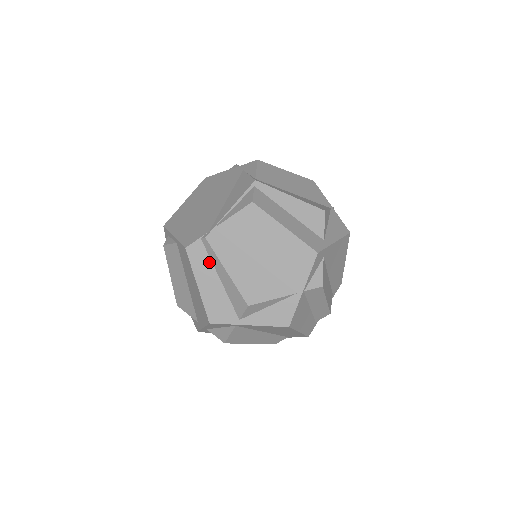
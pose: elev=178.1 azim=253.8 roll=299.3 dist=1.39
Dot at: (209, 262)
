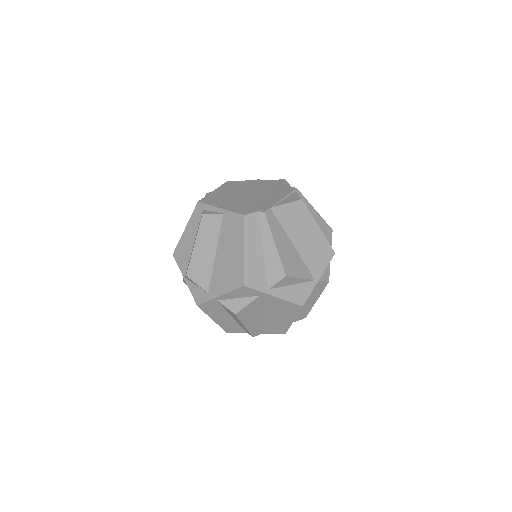
Dot at: (259, 233)
